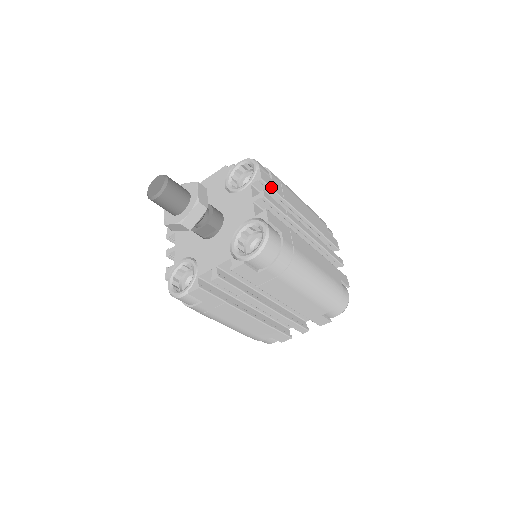
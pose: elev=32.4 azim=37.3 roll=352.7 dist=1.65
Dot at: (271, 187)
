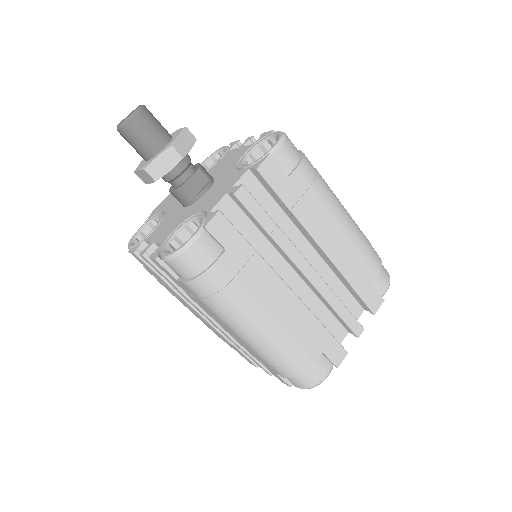
Dot at: occluded
